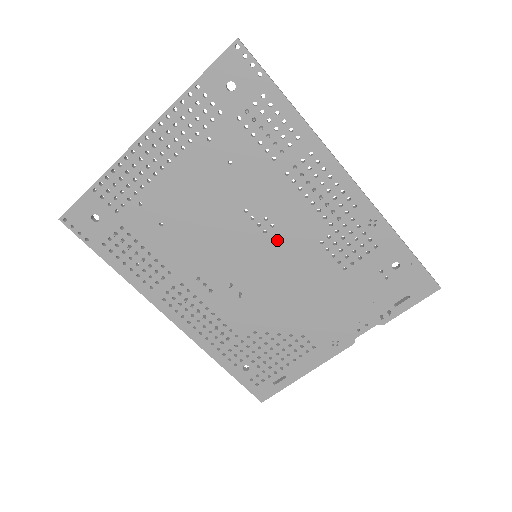
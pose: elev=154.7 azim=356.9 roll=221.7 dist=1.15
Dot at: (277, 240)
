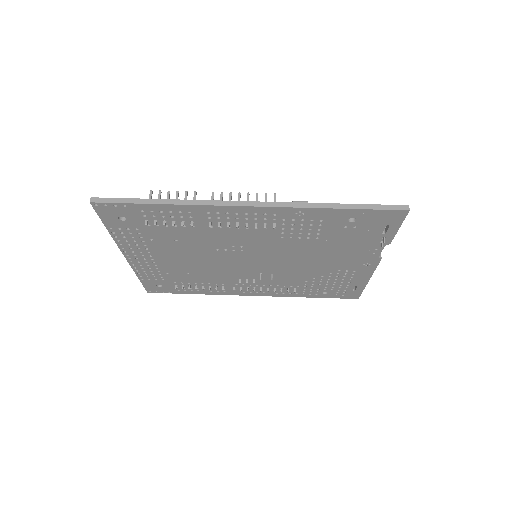
Dot at: (254, 249)
